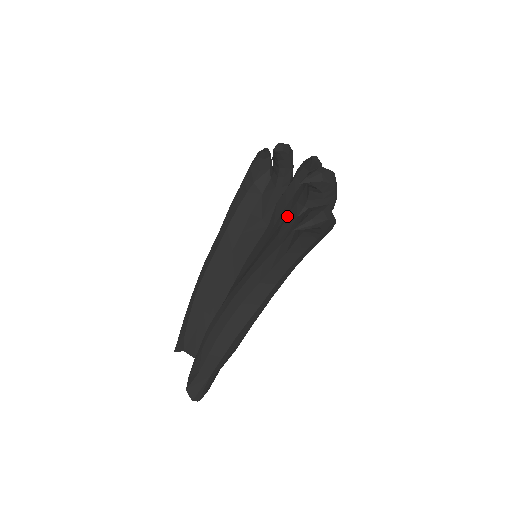
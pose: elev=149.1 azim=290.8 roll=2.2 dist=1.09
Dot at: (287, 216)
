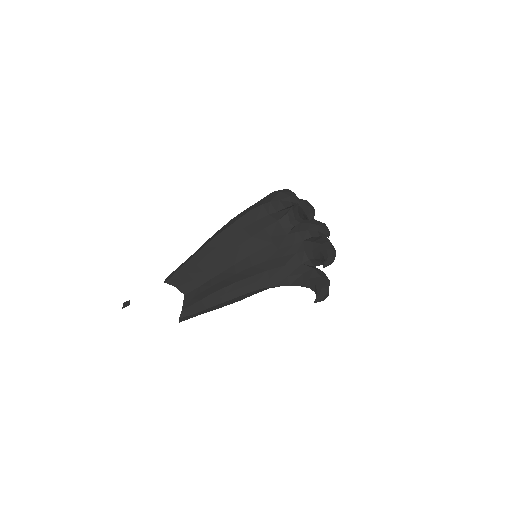
Dot at: (294, 255)
